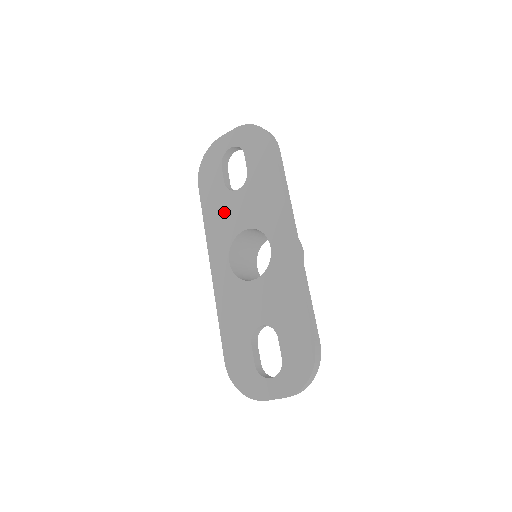
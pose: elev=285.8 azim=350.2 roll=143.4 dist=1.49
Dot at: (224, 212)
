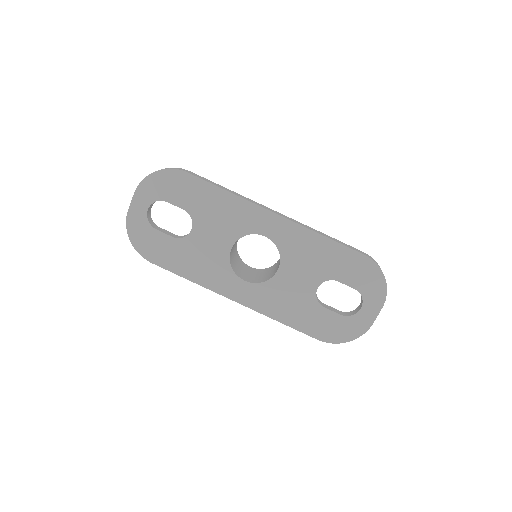
Dot at: (199, 256)
